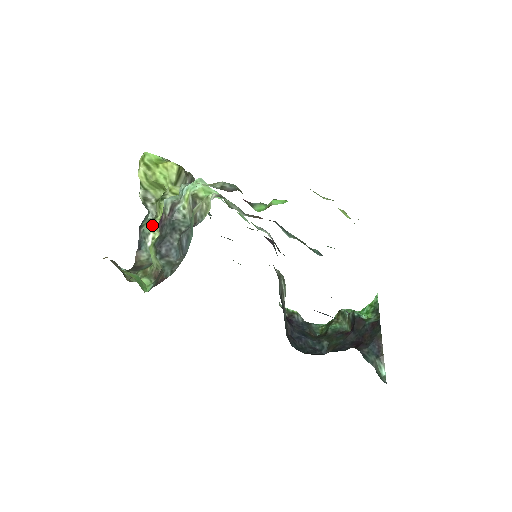
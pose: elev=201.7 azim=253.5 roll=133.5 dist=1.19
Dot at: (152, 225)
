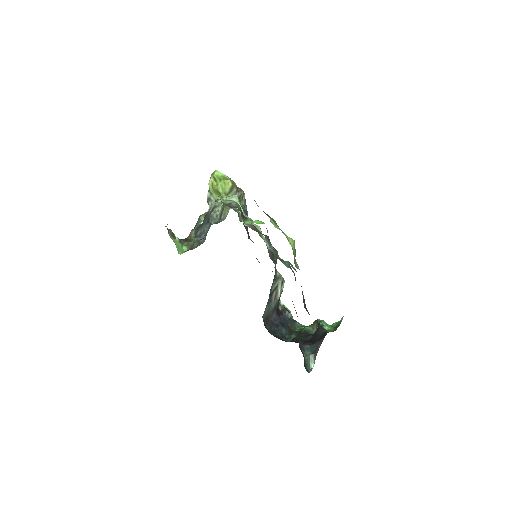
Dot at: occluded
